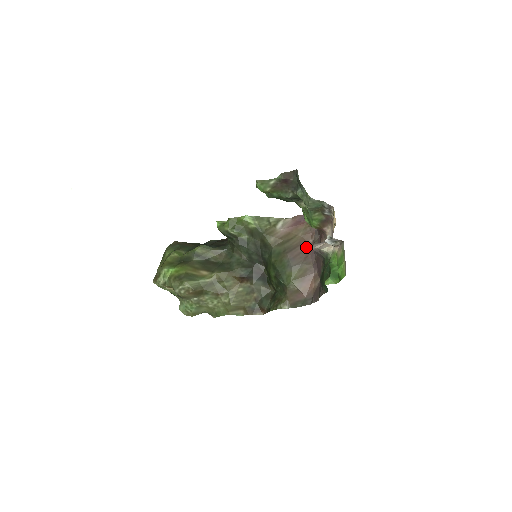
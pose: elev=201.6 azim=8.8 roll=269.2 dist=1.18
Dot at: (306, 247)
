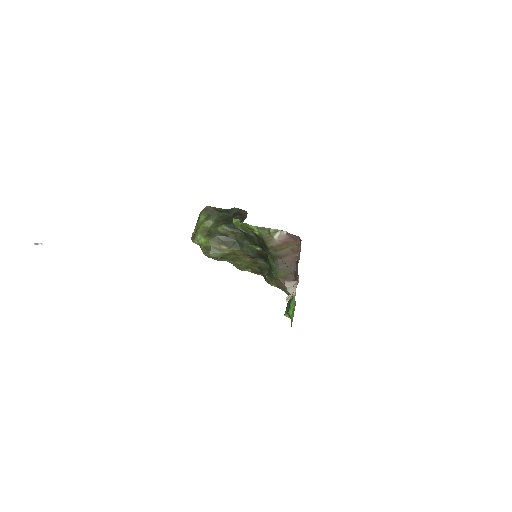
Dot at: (292, 258)
